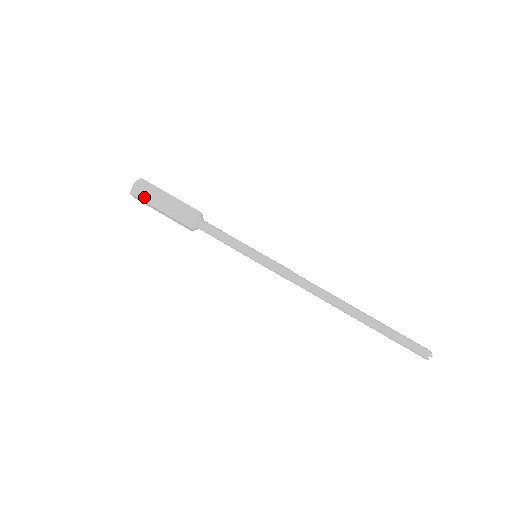
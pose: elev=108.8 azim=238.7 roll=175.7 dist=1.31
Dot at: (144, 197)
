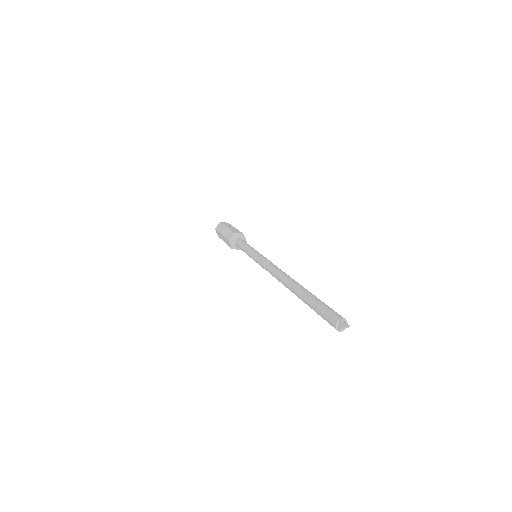
Dot at: (219, 228)
